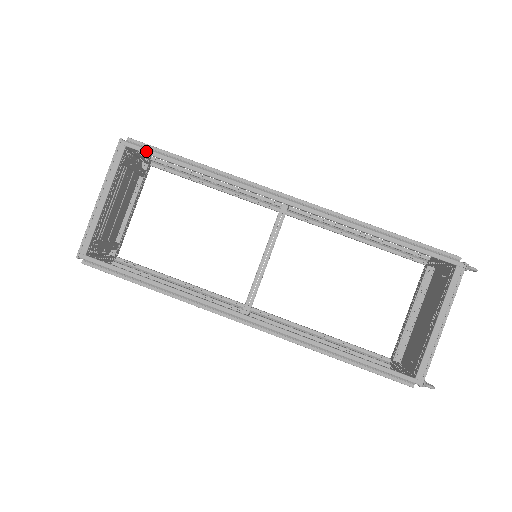
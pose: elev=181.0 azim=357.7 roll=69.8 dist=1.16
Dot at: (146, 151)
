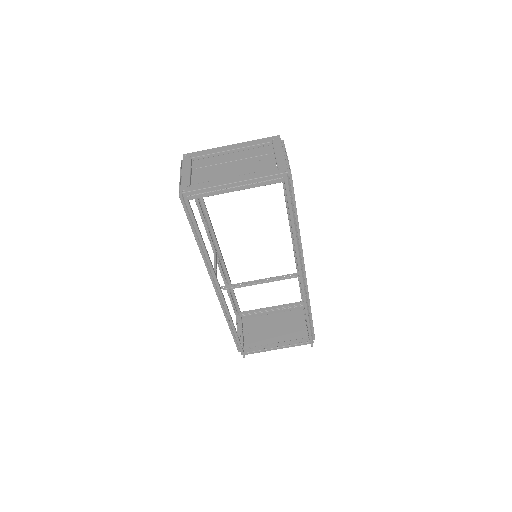
Dot at: (288, 196)
